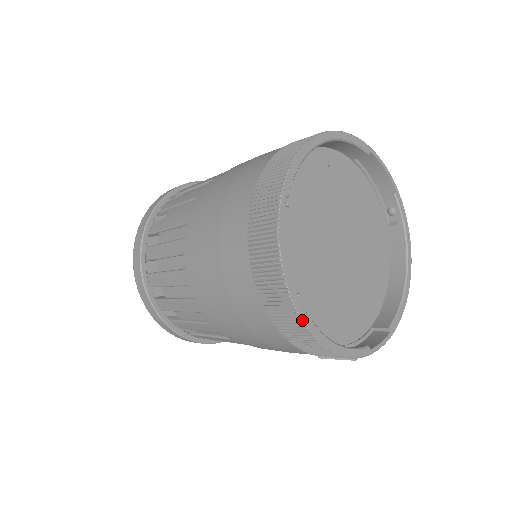
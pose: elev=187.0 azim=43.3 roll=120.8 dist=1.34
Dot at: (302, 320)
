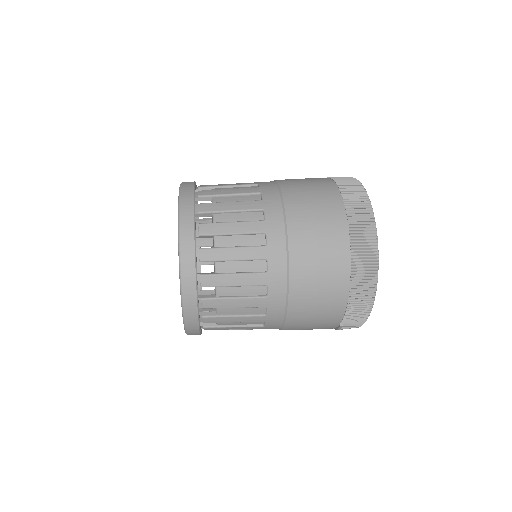
Dot at: occluded
